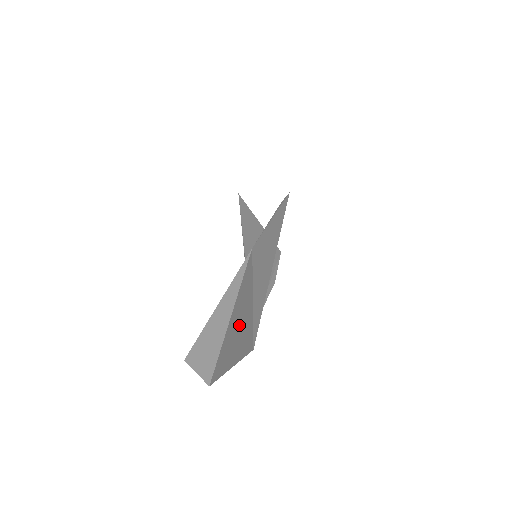
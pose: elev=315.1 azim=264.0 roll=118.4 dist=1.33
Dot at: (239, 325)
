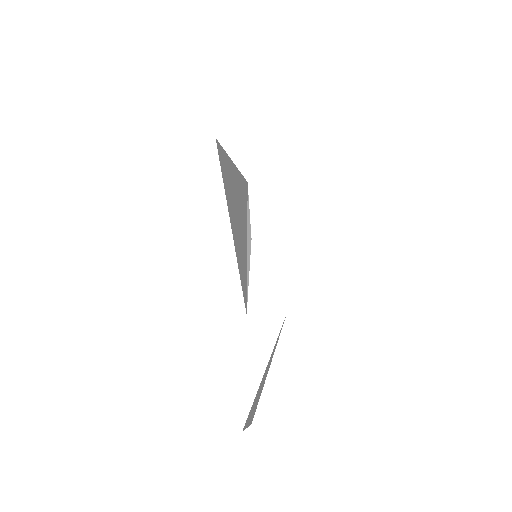
Dot at: occluded
